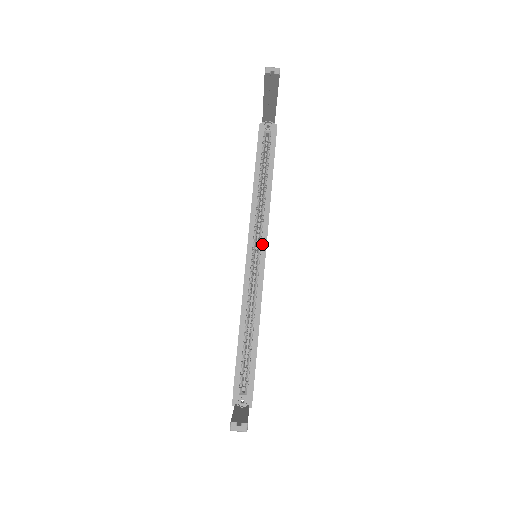
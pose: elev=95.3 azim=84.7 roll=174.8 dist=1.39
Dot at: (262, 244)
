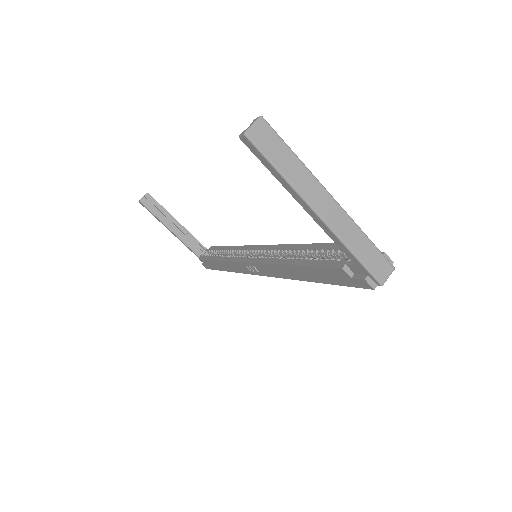
Dot at: (251, 249)
